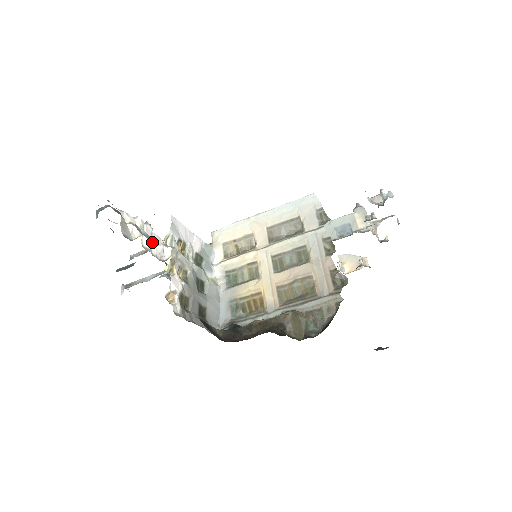
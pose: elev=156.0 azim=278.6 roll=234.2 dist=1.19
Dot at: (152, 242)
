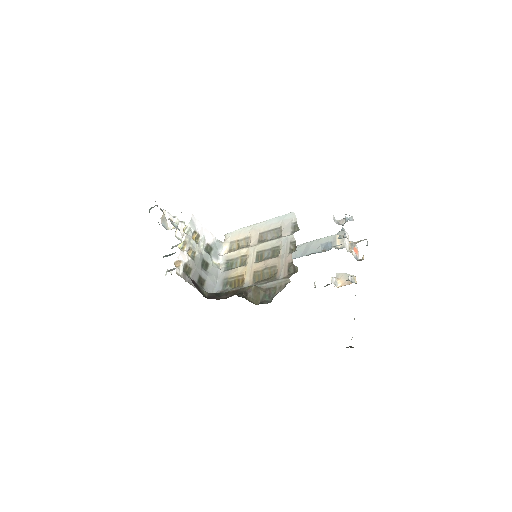
Dot at: (184, 235)
